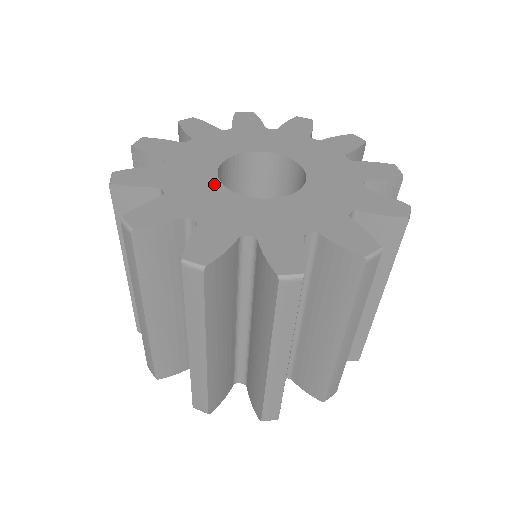
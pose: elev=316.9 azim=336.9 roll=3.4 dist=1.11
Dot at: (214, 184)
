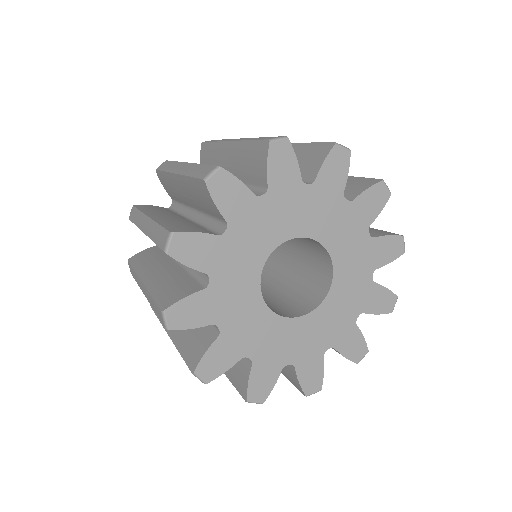
Dot at: (260, 258)
